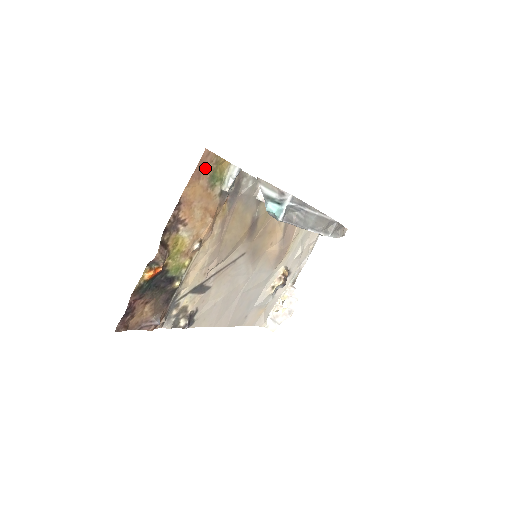
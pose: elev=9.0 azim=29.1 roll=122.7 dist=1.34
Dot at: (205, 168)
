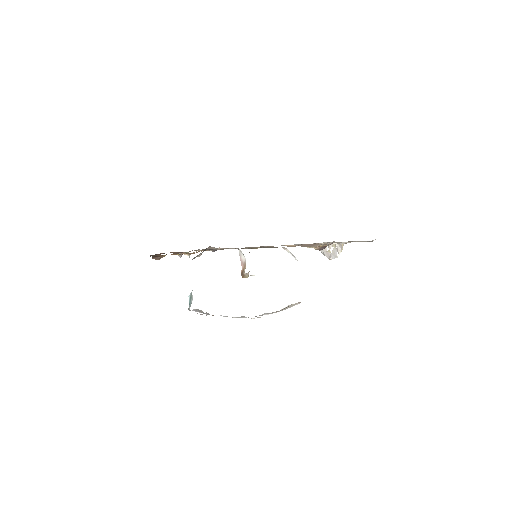
Dot at: occluded
